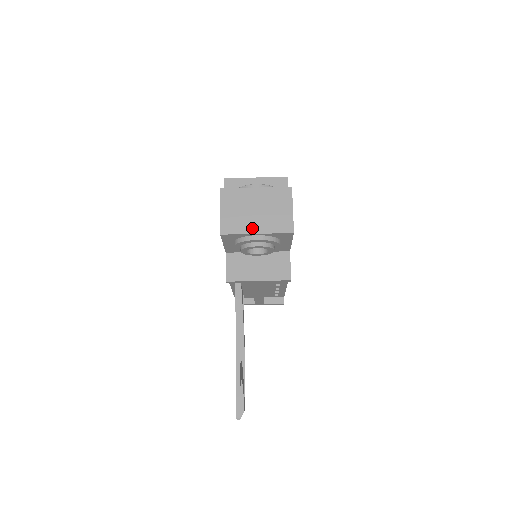
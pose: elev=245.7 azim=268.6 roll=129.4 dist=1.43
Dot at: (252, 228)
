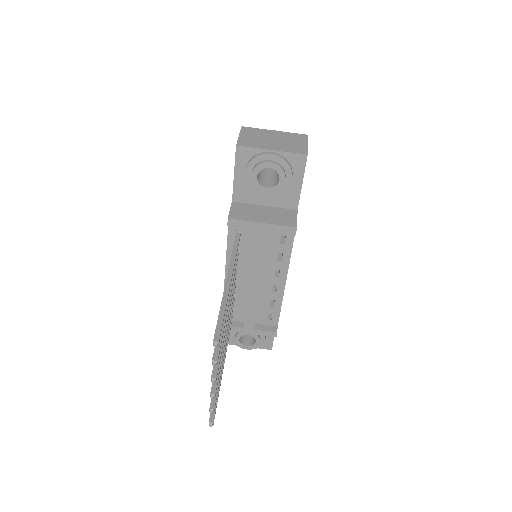
Dot at: (268, 147)
